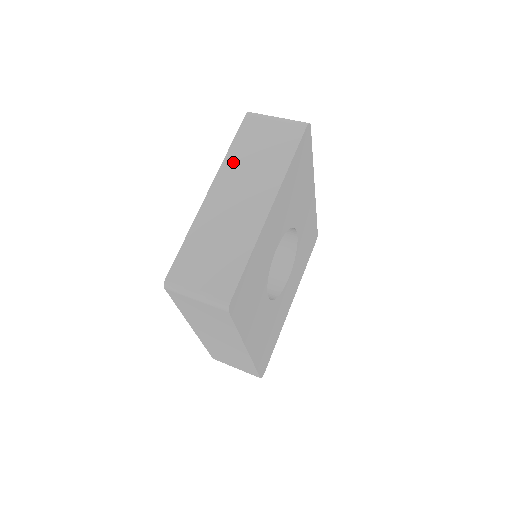
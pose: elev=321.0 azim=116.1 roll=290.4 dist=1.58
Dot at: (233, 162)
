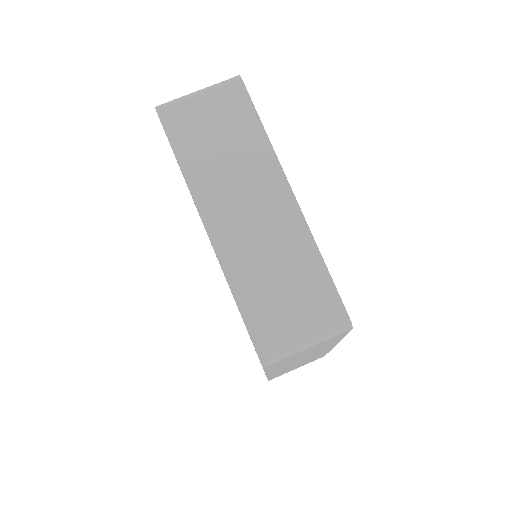
Dot at: (200, 177)
